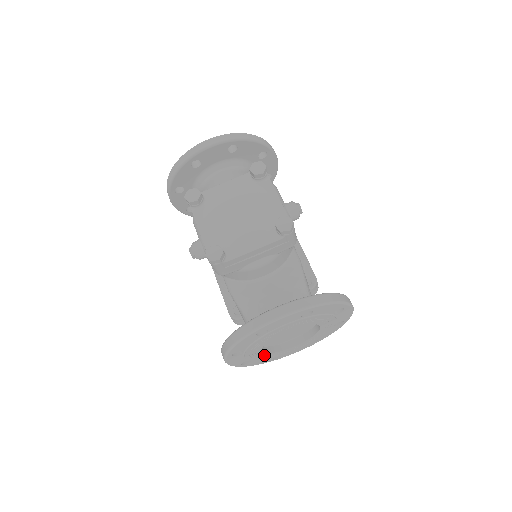
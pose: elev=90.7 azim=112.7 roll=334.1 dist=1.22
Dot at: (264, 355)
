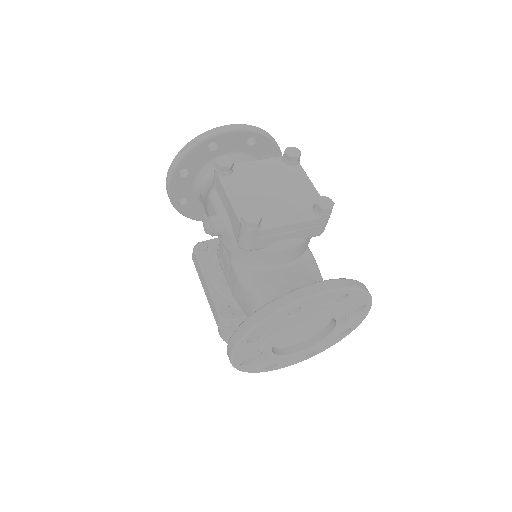
Dot at: (268, 355)
